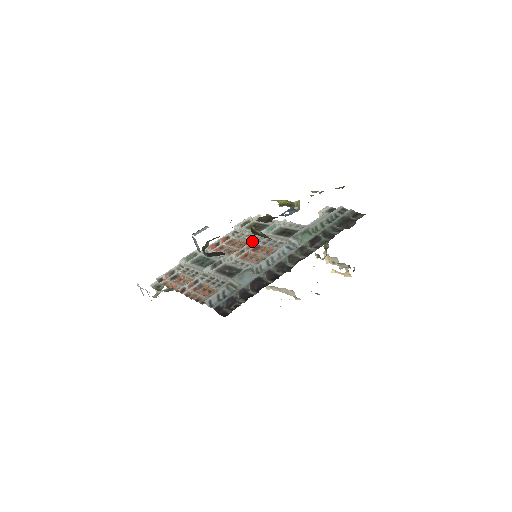
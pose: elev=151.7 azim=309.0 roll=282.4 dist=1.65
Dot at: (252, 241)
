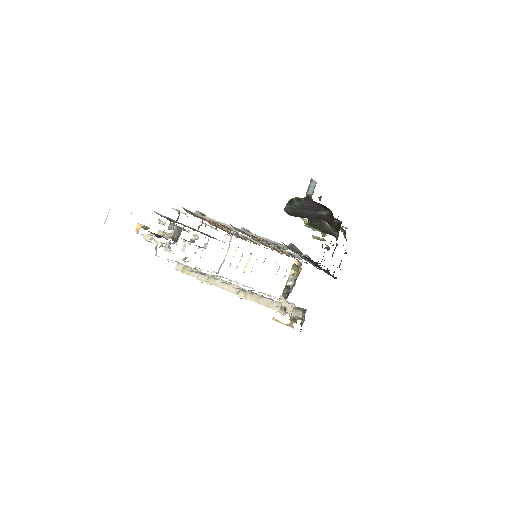
Dot at: occluded
